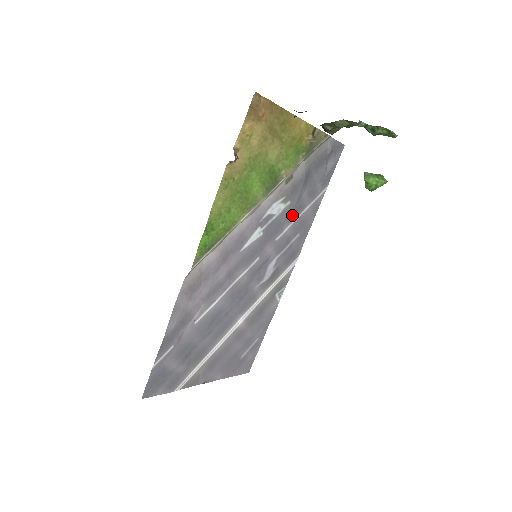
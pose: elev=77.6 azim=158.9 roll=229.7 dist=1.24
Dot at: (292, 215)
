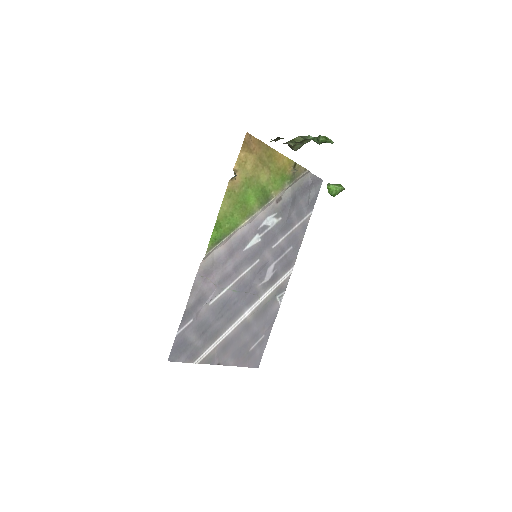
Dot at: (284, 229)
